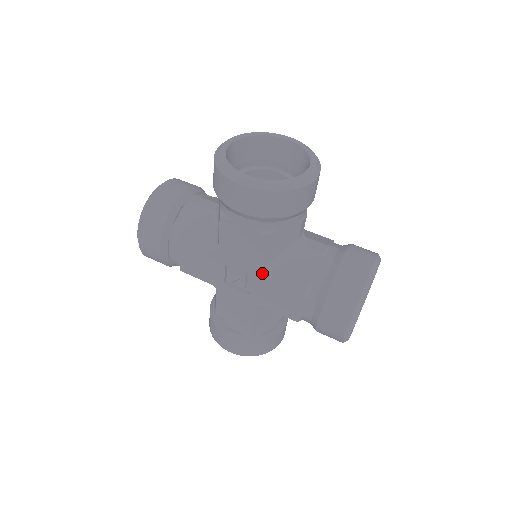
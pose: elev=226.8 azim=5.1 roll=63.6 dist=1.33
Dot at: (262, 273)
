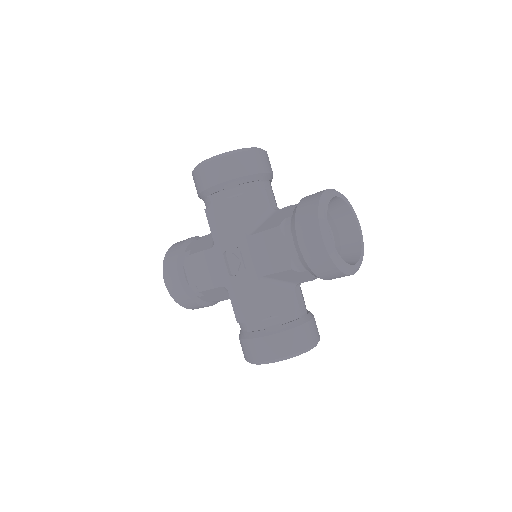
Dot at: (247, 237)
